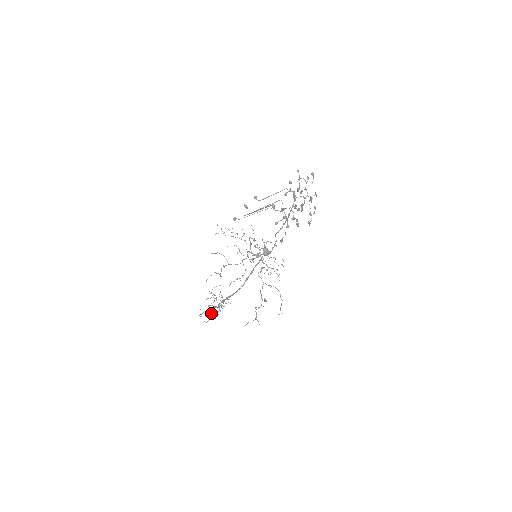
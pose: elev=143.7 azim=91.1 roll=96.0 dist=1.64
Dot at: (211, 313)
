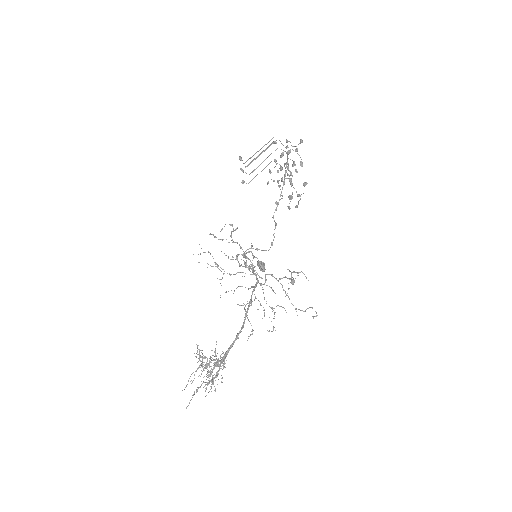
Dot at: (206, 382)
